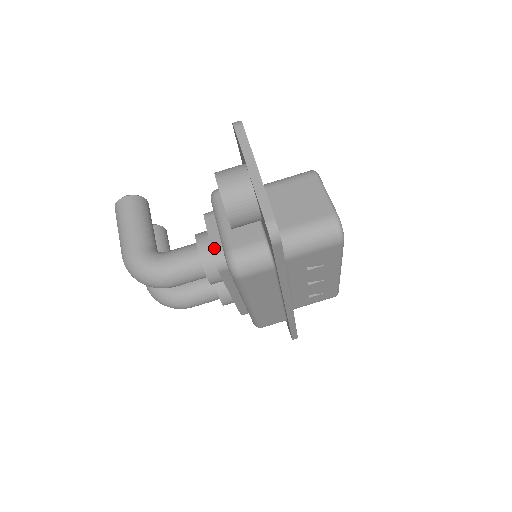
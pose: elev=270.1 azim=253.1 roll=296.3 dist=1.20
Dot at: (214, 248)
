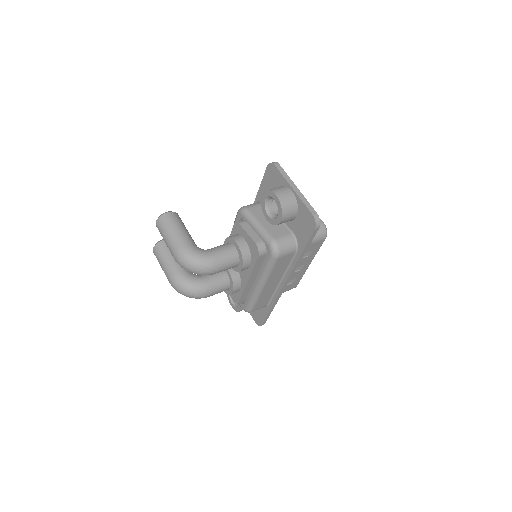
Dot at: (256, 241)
